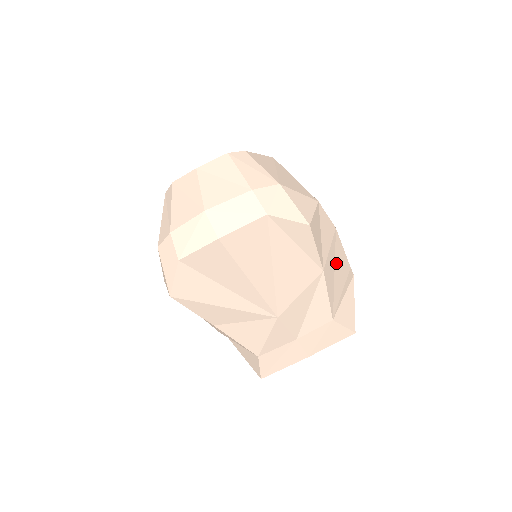
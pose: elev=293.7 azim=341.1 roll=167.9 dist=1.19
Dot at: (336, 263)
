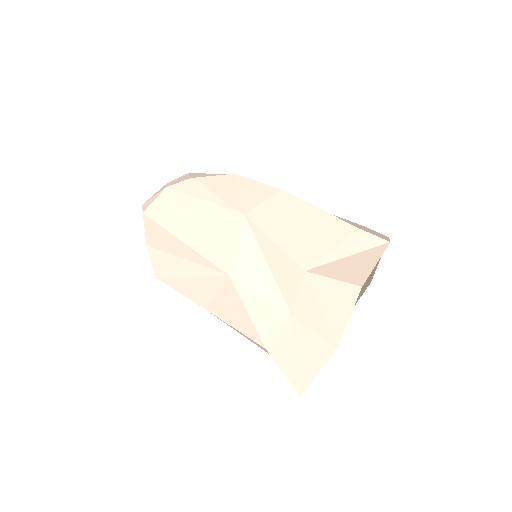
Dot at: (296, 218)
